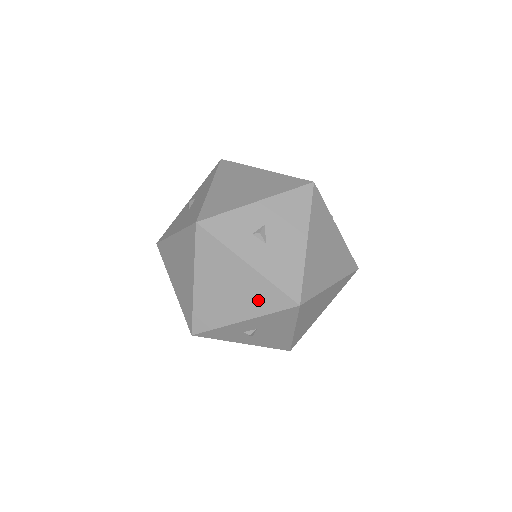
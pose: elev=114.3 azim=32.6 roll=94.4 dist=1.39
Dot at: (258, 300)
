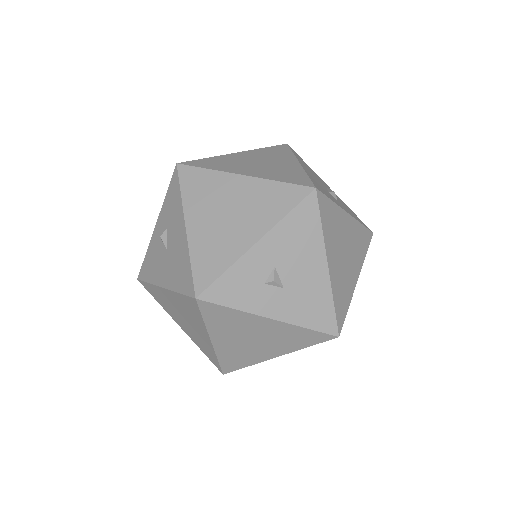
Dot at: (290, 341)
